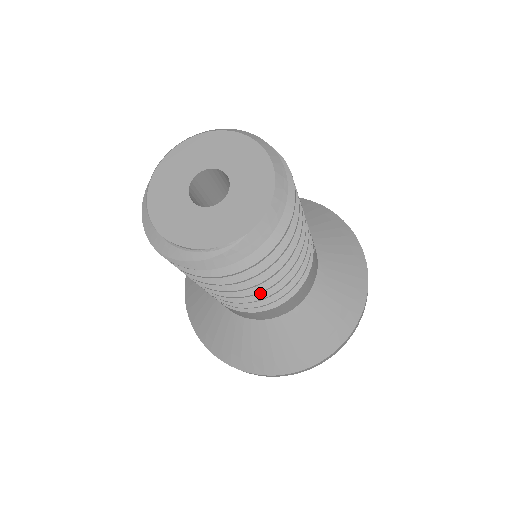
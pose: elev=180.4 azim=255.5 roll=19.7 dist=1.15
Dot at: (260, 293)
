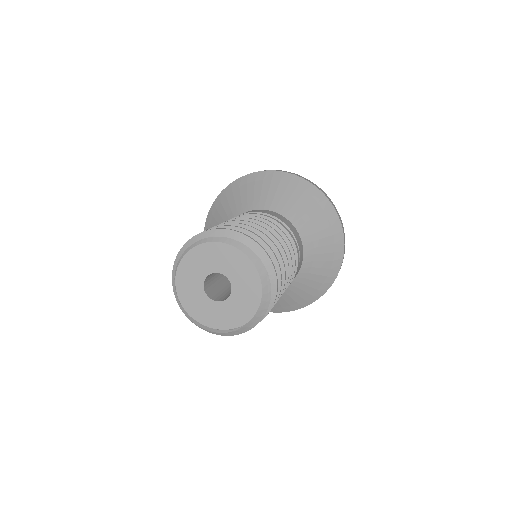
Dot at: occluded
